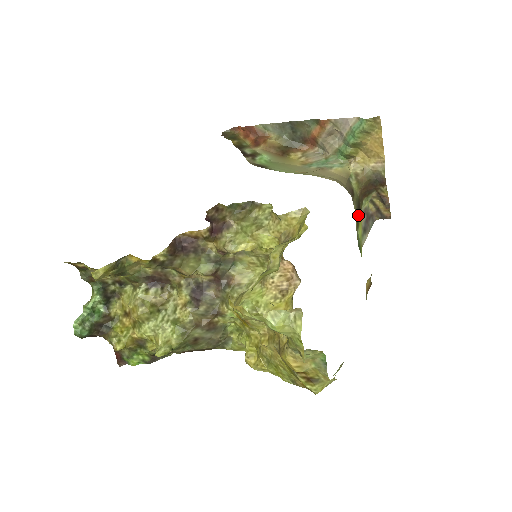
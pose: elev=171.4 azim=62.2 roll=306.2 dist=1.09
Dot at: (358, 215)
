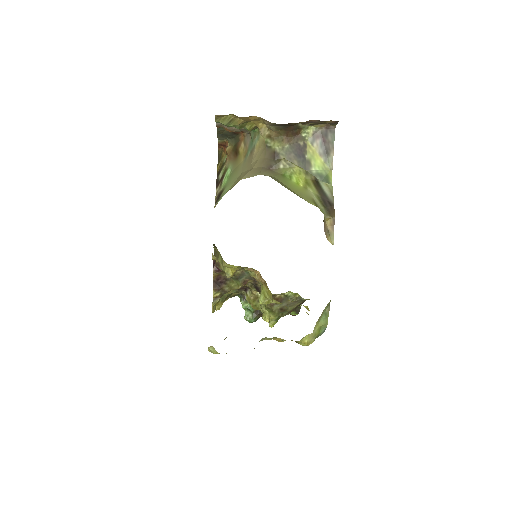
Dot at: (303, 156)
